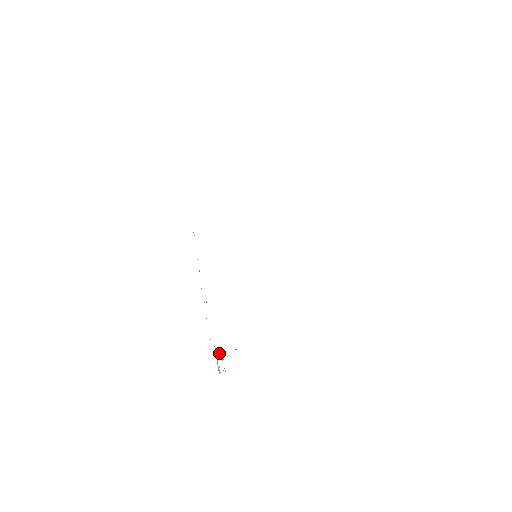
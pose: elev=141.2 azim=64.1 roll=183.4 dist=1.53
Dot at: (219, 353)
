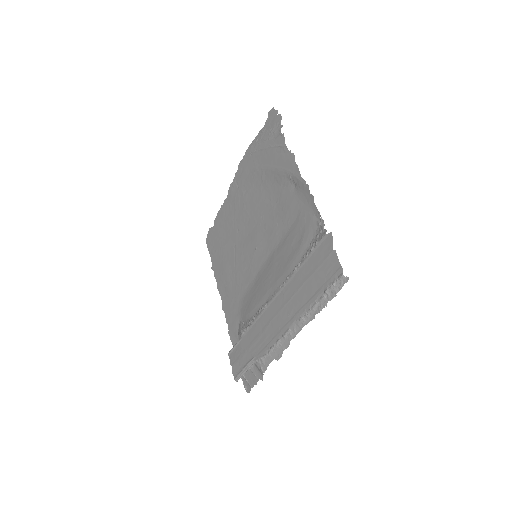
Dot at: occluded
